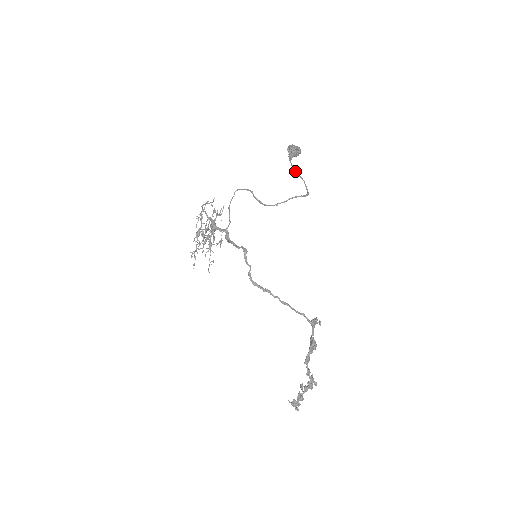
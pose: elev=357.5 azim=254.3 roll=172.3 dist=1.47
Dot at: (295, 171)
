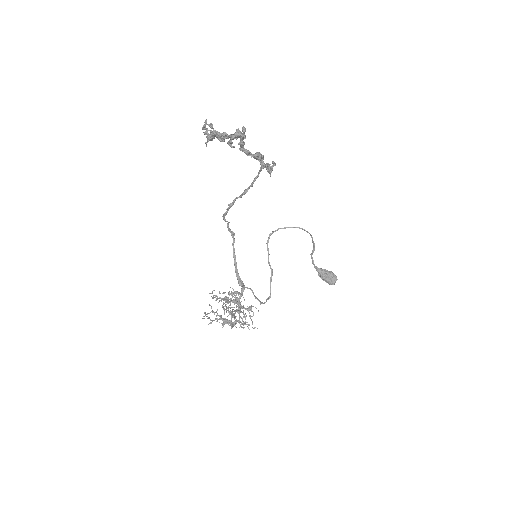
Dot at: (311, 255)
